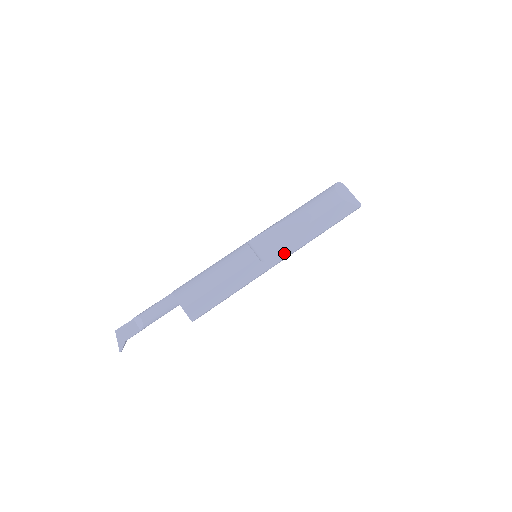
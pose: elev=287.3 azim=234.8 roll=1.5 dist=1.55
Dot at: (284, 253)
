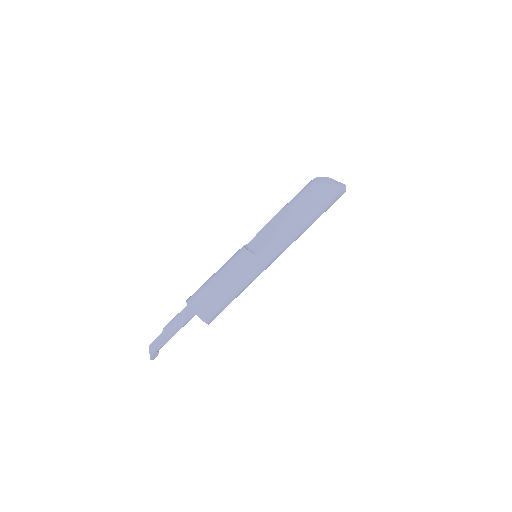
Dot at: (275, 243)
